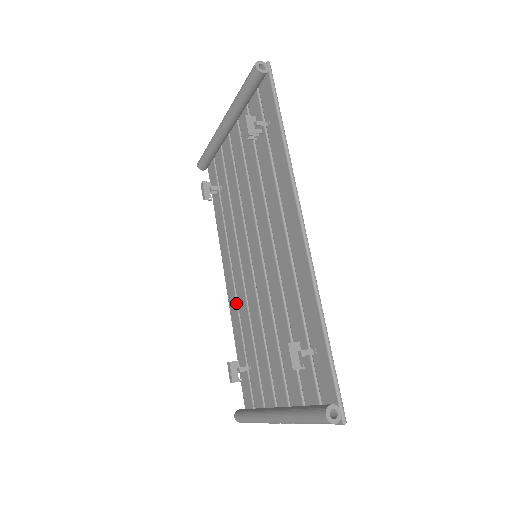
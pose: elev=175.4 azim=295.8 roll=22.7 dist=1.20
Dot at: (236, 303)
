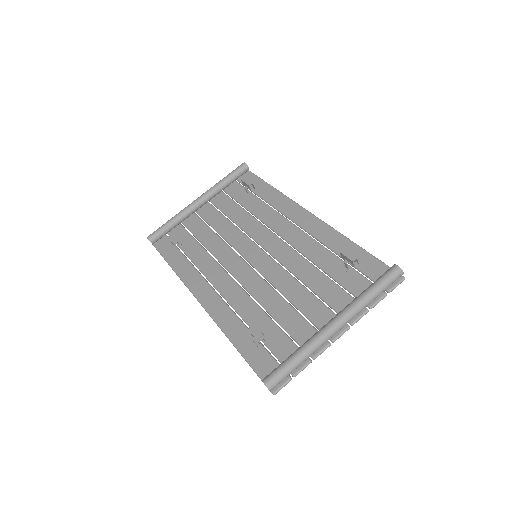
Dot at: (227, 305)
